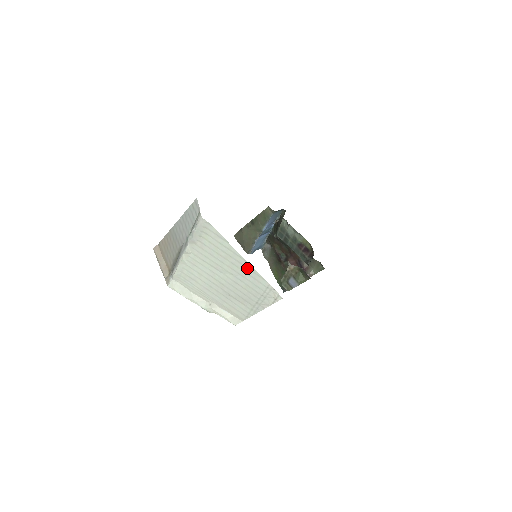
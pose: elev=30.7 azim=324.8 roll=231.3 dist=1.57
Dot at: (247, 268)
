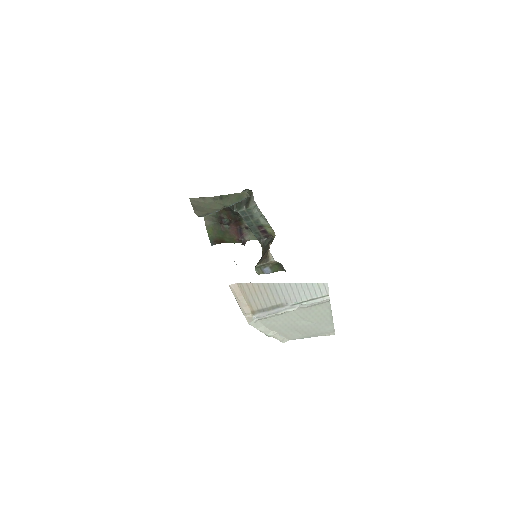
Dot at: (328, 322)
